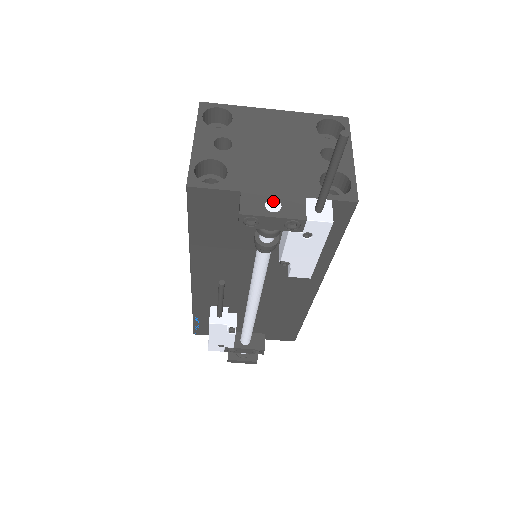
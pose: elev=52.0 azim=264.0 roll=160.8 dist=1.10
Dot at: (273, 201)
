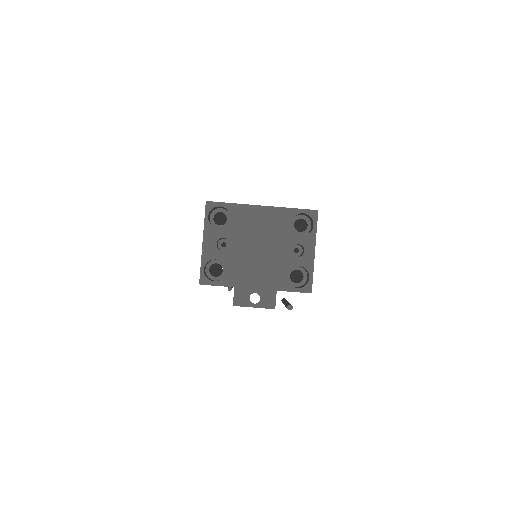
Dot at: (255, 295)
